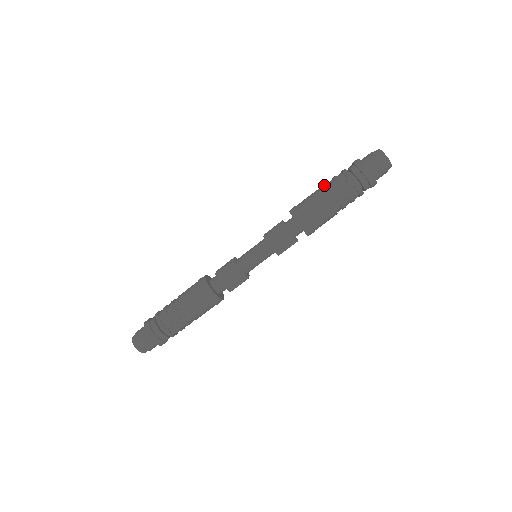
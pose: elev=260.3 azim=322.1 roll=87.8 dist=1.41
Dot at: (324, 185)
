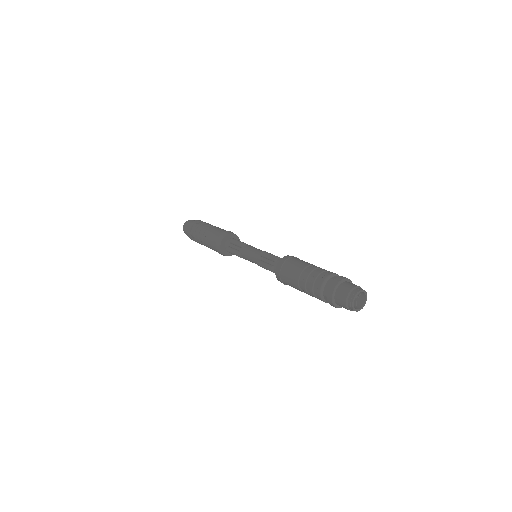
Dot at: (304, 278)
